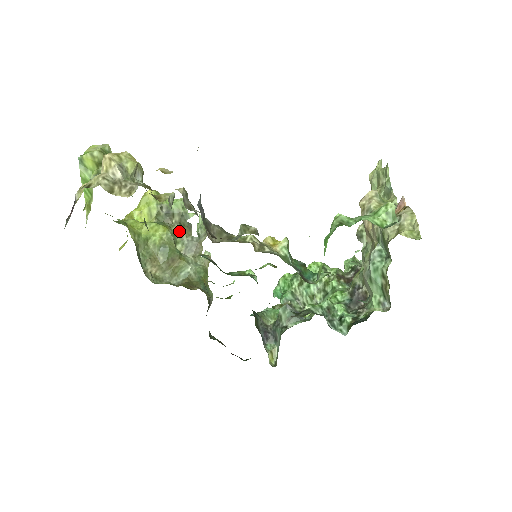
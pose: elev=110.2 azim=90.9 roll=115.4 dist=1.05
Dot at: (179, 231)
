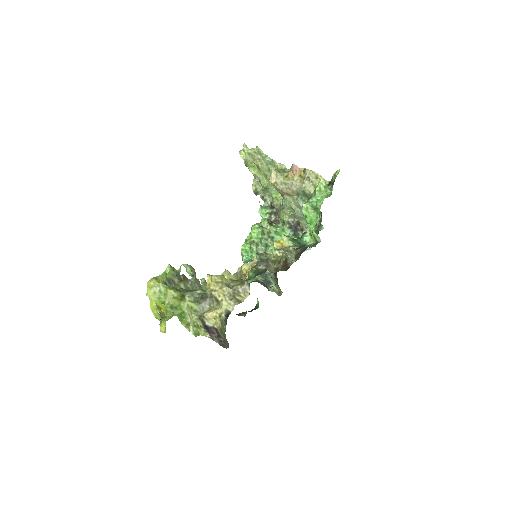
Dot at: (184, 285)
